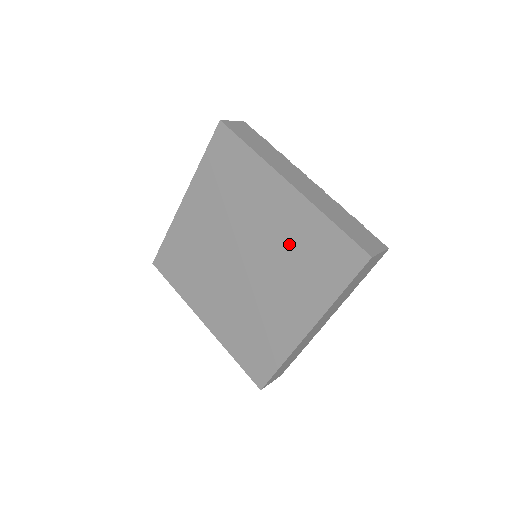
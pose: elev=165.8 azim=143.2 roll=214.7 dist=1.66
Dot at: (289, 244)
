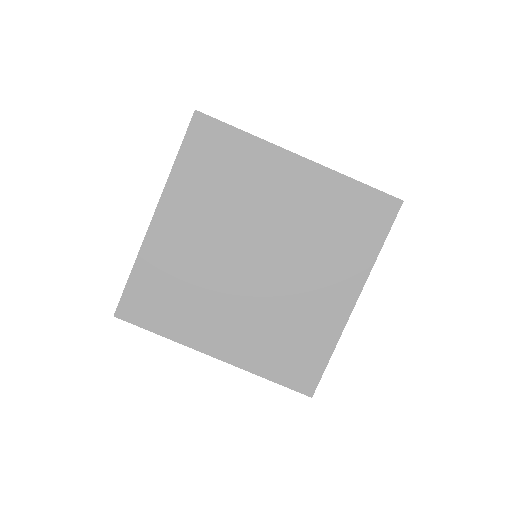
Dot at: (313, 219)
